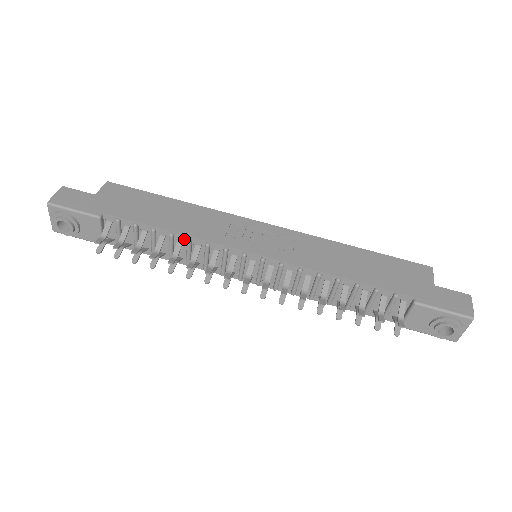
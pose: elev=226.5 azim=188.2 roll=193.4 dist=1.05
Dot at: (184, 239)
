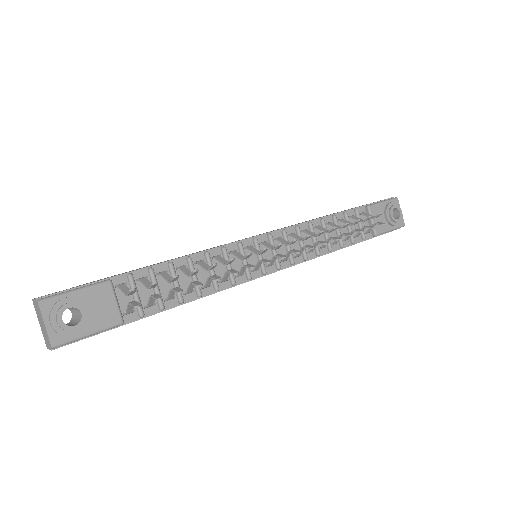
Dot at: (201, 258)
